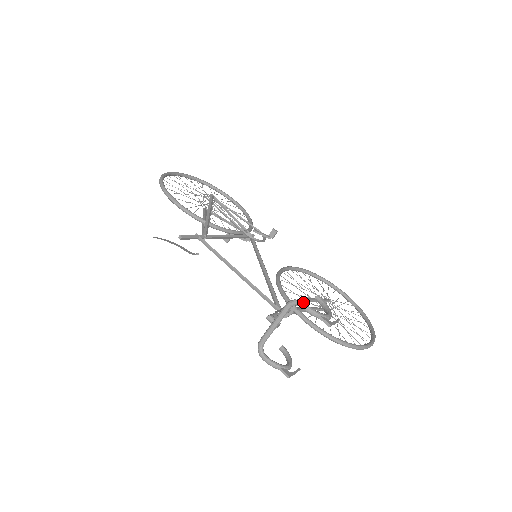
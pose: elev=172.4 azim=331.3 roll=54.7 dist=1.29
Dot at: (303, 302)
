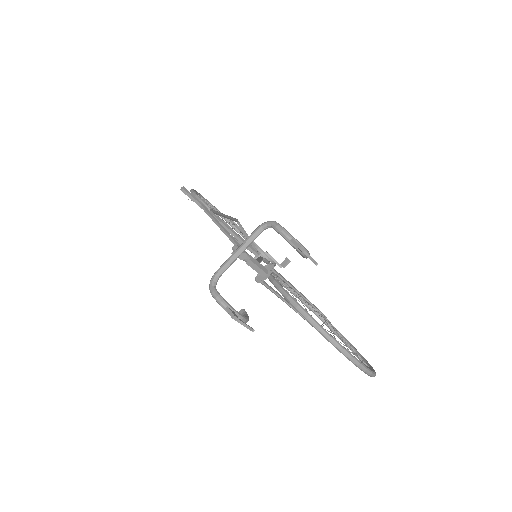
Dot at: occluded
